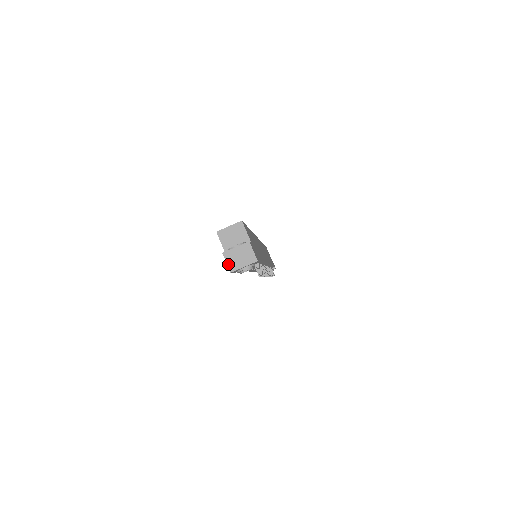
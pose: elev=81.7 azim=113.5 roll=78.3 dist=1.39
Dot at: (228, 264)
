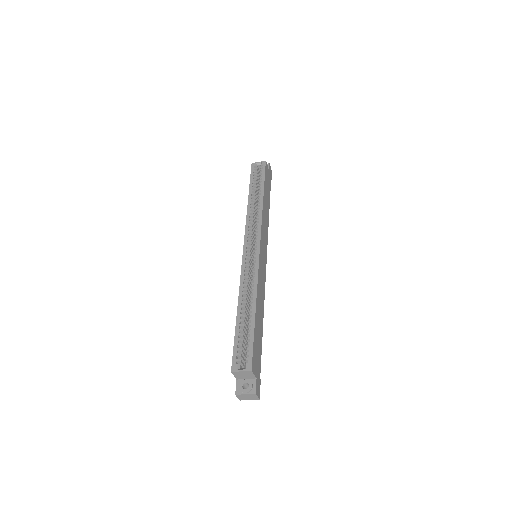
Dot at: (238, 398)
